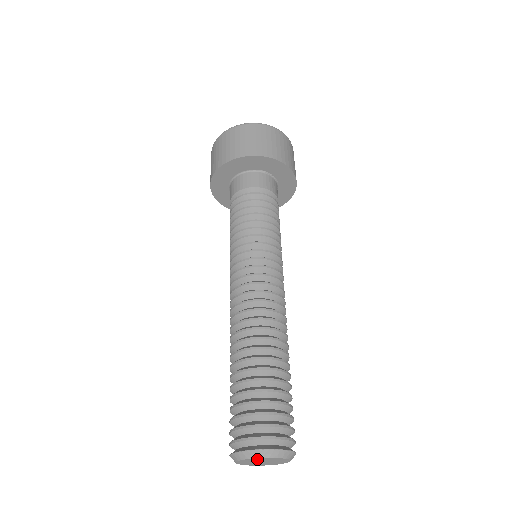
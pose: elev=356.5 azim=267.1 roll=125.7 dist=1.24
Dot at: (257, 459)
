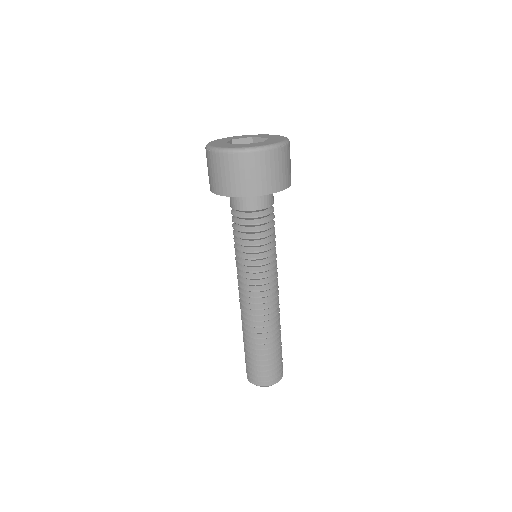
Dot at: occluded
